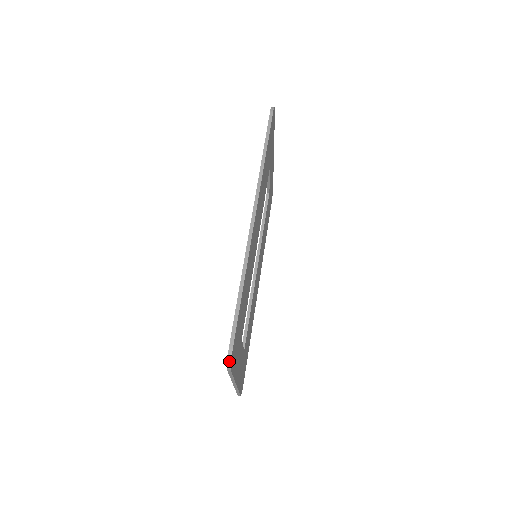
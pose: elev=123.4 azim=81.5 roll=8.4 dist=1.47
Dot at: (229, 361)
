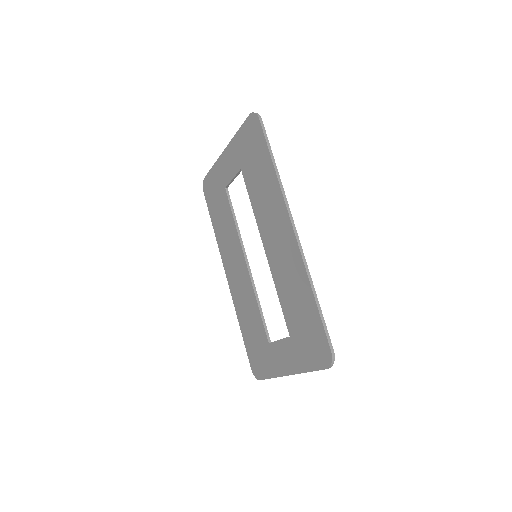
Dot at: (333, 362)
